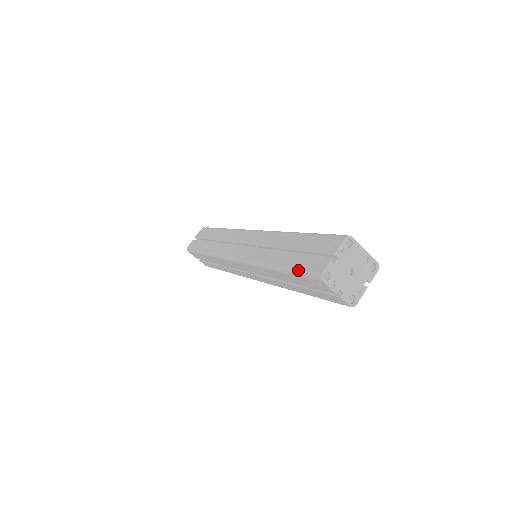
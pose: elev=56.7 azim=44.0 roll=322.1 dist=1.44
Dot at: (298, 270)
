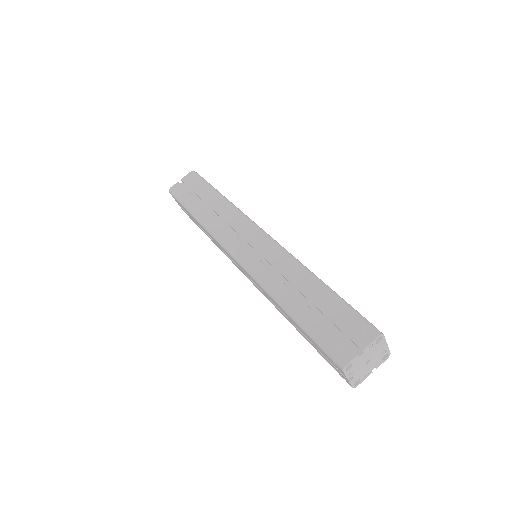
Dot at: (318, 339)
